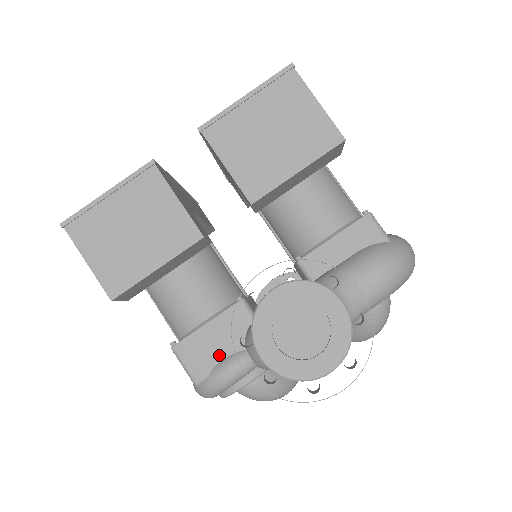
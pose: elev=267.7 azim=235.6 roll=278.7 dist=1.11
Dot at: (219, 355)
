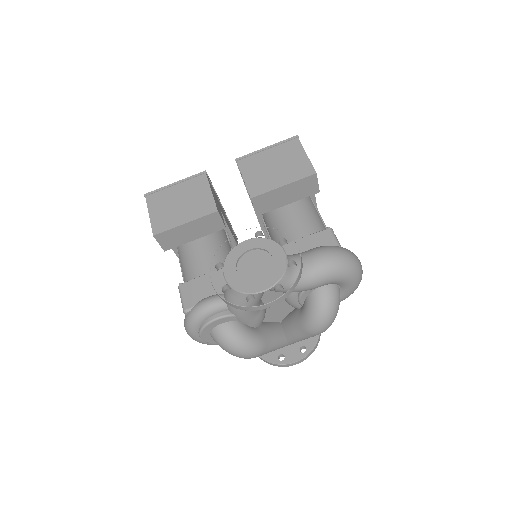
Dot at: (206, 294)
